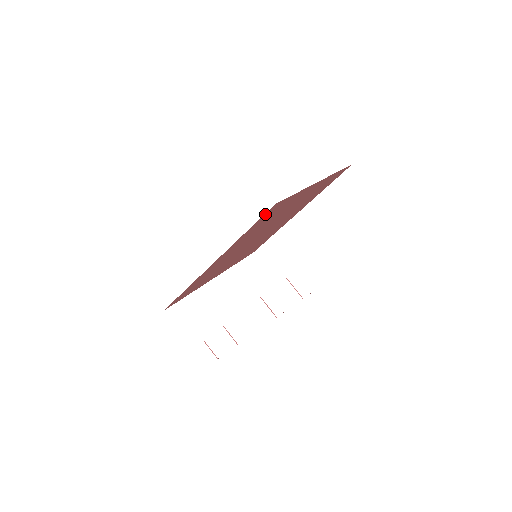
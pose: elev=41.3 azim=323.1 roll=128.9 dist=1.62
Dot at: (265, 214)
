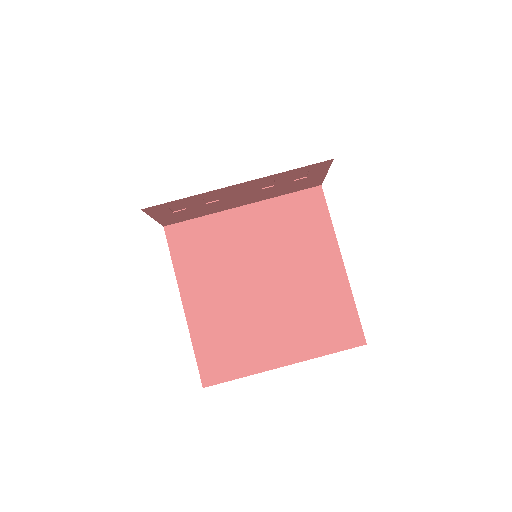
Dot at: (309, 192)
